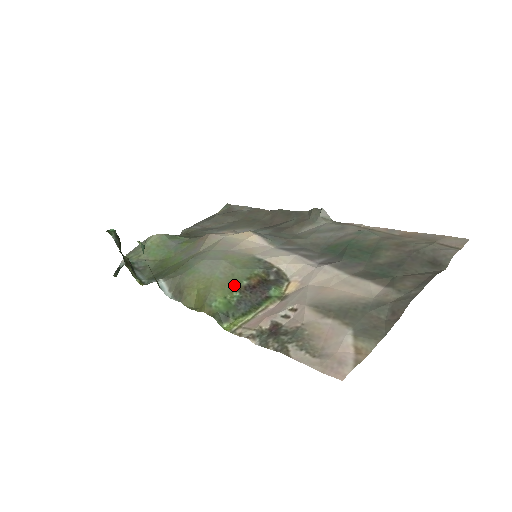
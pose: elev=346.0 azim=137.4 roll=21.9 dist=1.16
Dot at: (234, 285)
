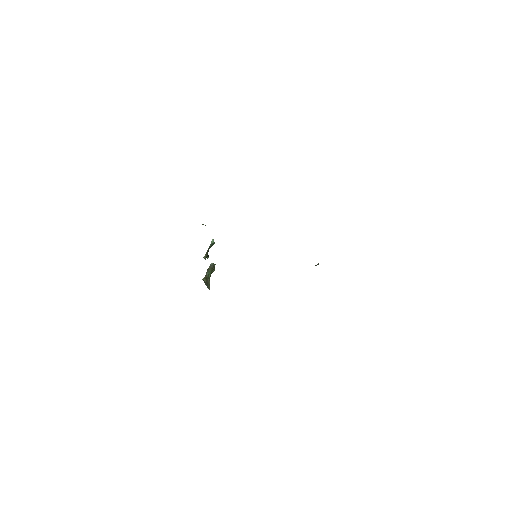
Dot at: occluded
